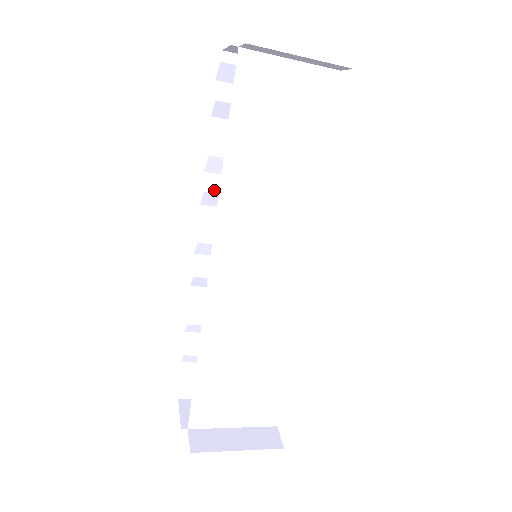
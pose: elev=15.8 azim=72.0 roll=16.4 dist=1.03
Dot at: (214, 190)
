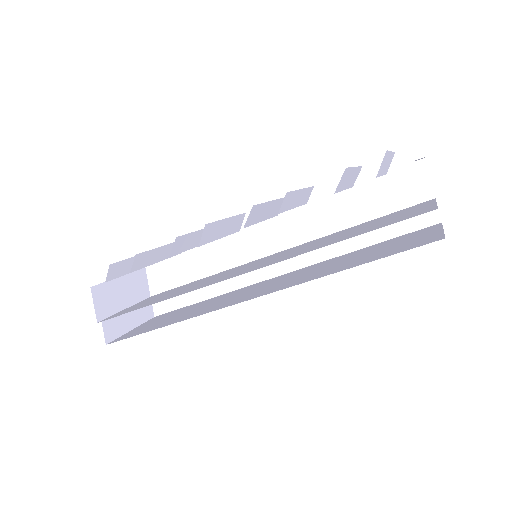
Dot at: occluded
